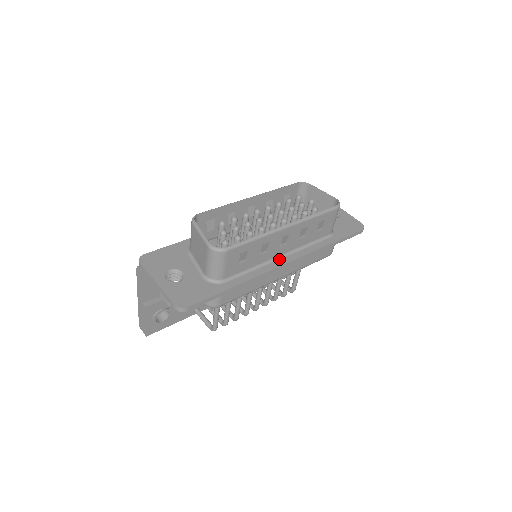
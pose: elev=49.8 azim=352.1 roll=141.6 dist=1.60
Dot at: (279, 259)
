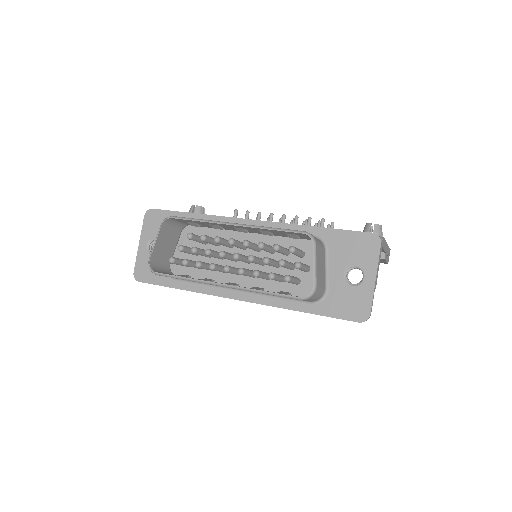
Dot at: (235, 290)
